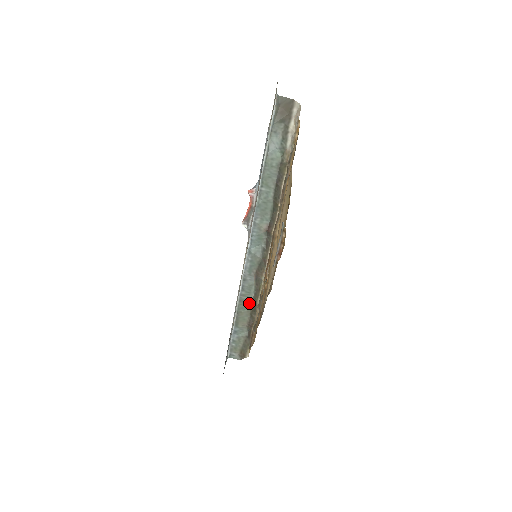
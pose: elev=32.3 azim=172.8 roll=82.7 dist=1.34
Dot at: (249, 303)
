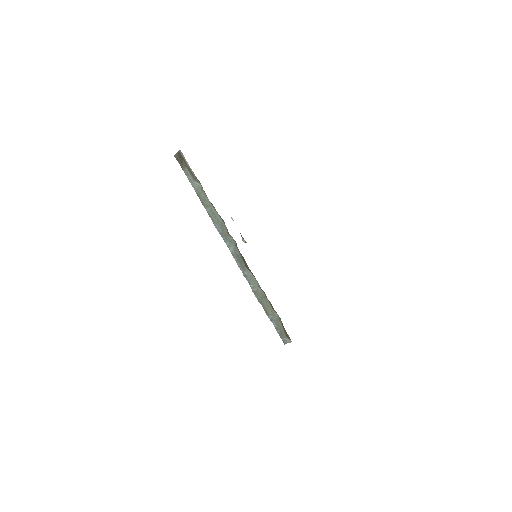
Dot at: (262, 291)
